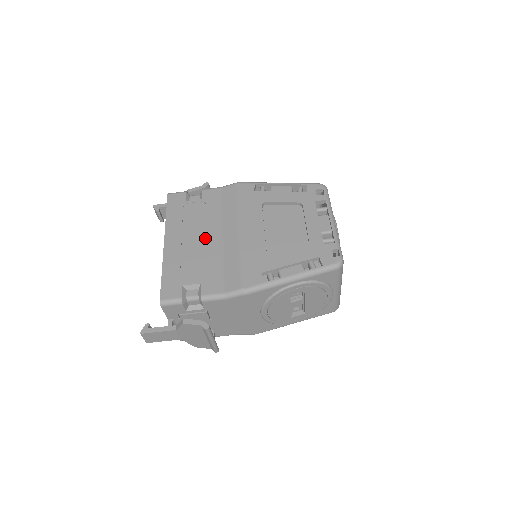
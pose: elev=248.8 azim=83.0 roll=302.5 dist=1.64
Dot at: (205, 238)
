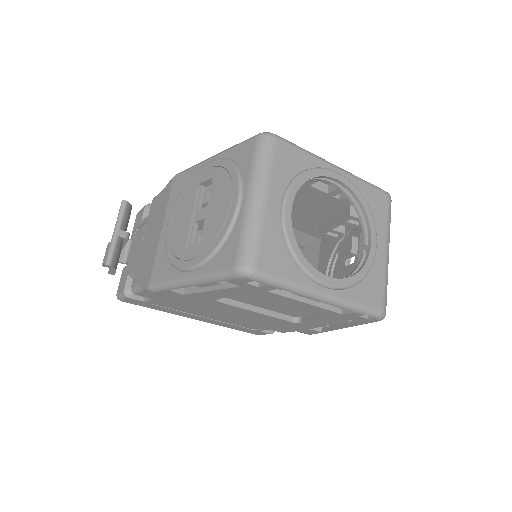
Dot at: (218, 315)
